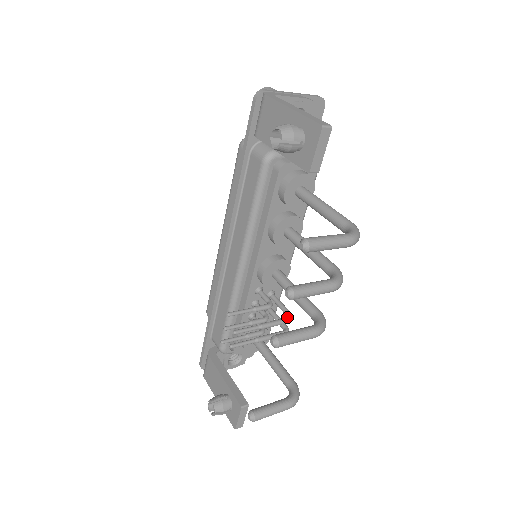
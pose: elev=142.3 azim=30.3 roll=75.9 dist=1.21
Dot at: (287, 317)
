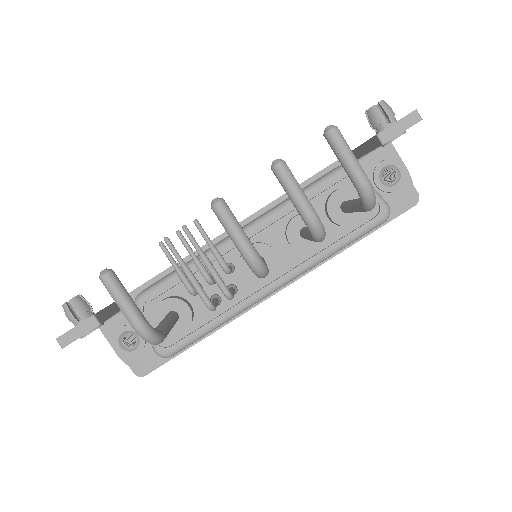
Dot at: (228, 289)
